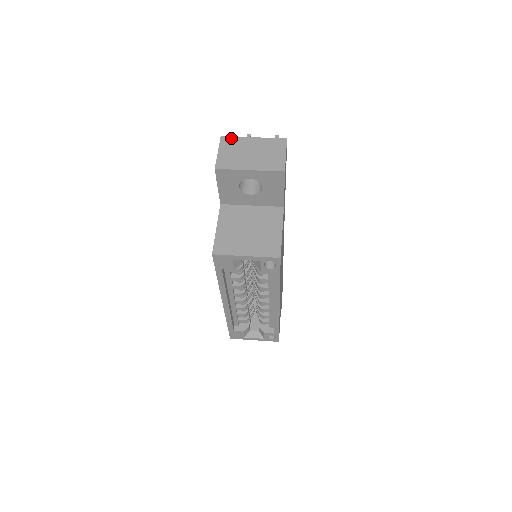
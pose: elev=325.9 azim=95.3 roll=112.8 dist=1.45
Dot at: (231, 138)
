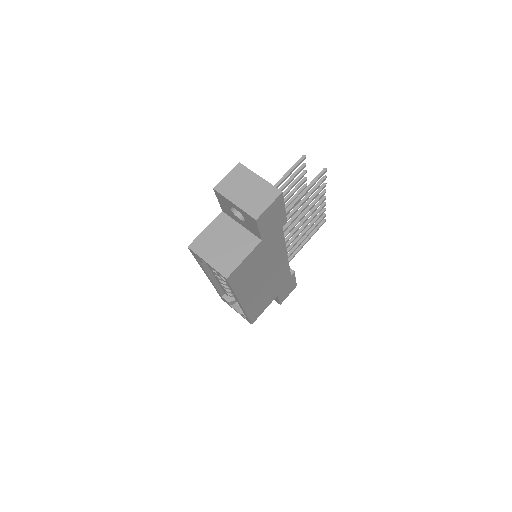
Dot at: (245, 168)
